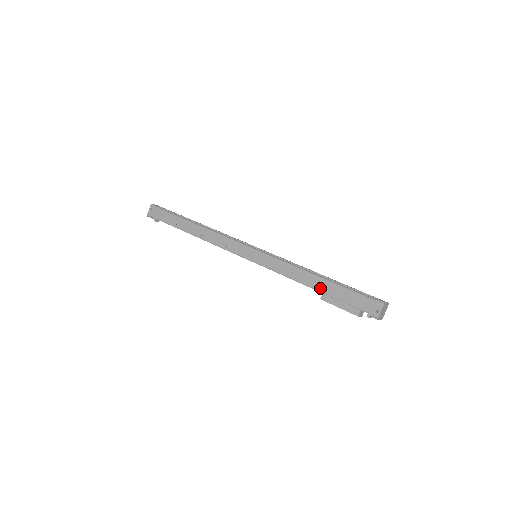
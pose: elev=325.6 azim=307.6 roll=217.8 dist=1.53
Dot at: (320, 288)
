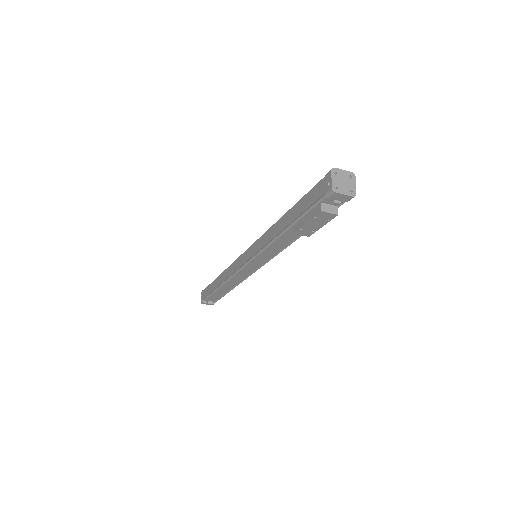
Dot at: (288, 222)
